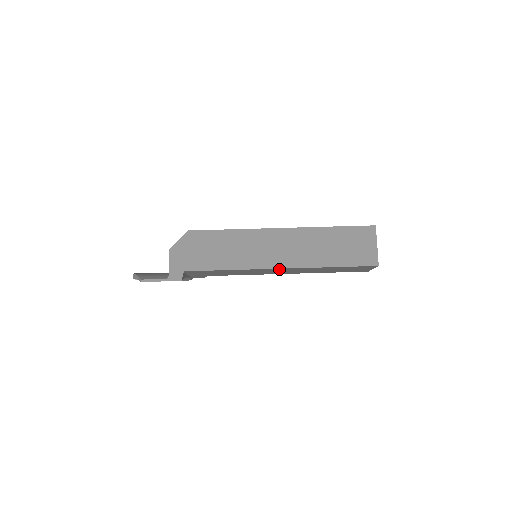
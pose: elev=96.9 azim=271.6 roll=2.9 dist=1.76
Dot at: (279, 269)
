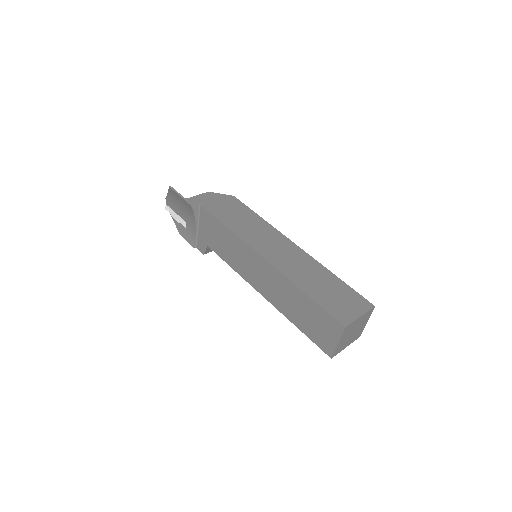
Dot at: (262, 262)
